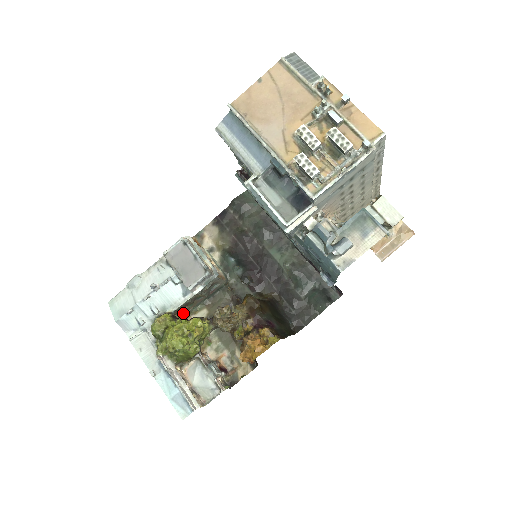
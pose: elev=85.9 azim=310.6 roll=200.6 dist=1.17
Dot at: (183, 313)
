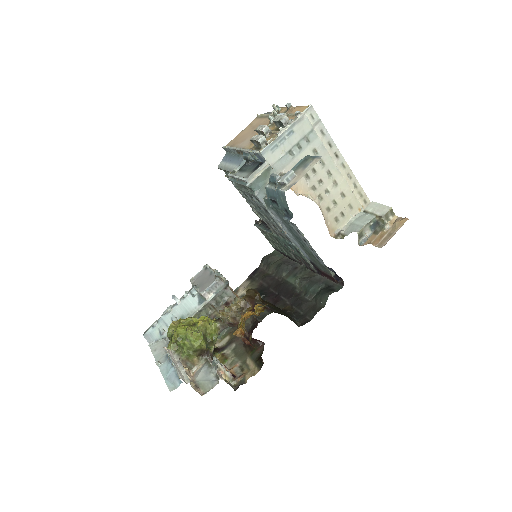
Dot at: occluded
